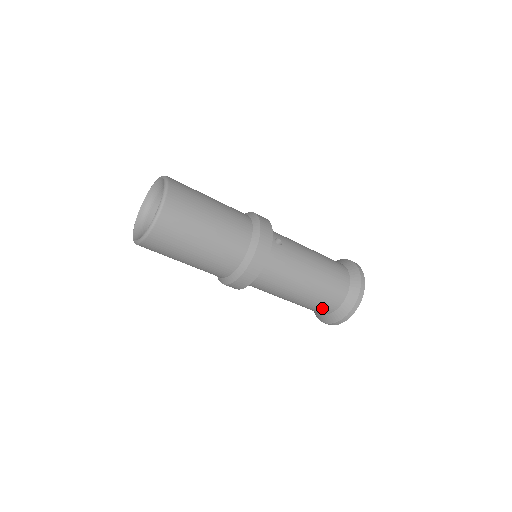
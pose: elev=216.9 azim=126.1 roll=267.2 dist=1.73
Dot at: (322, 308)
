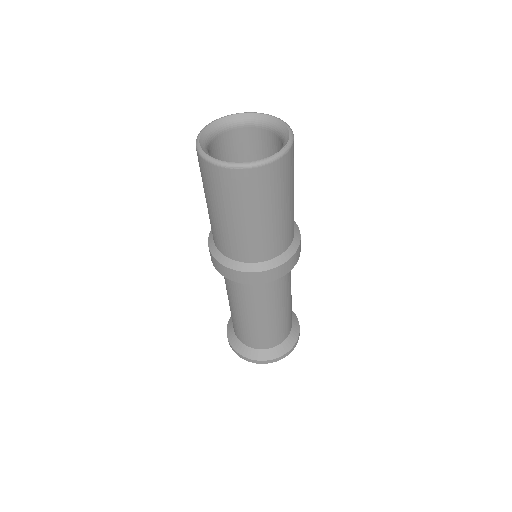
Dot at: (272, 339)
